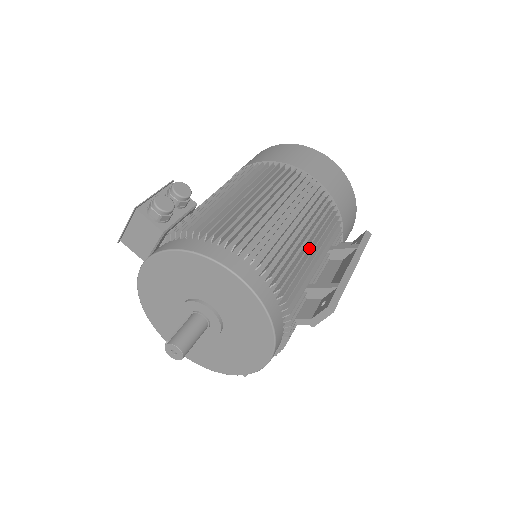
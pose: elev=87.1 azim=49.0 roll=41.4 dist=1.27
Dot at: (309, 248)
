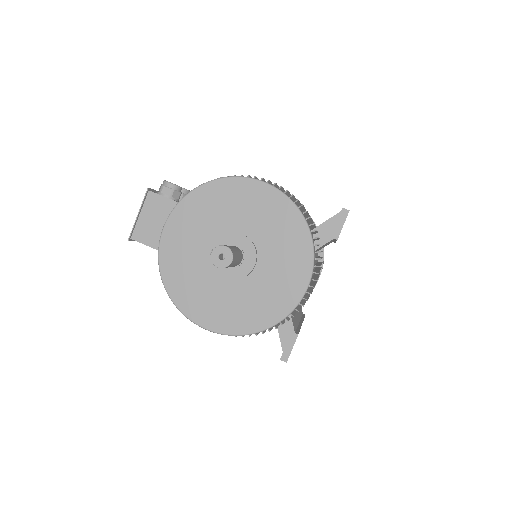
Dot at: occluded
